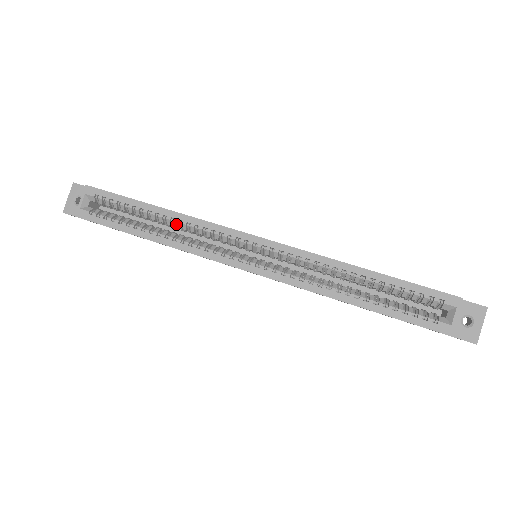
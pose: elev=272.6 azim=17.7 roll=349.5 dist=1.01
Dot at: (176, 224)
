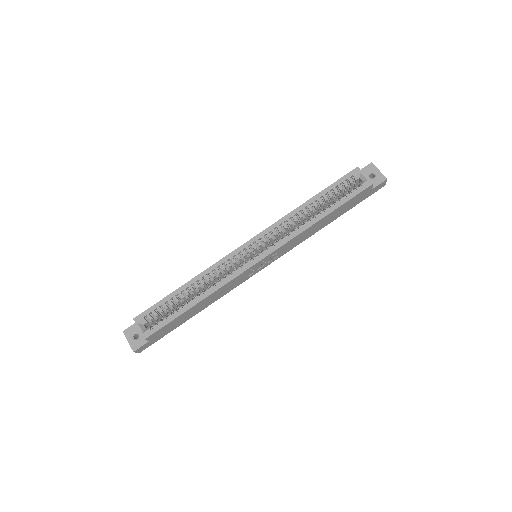
Dot at: (202, 282)
